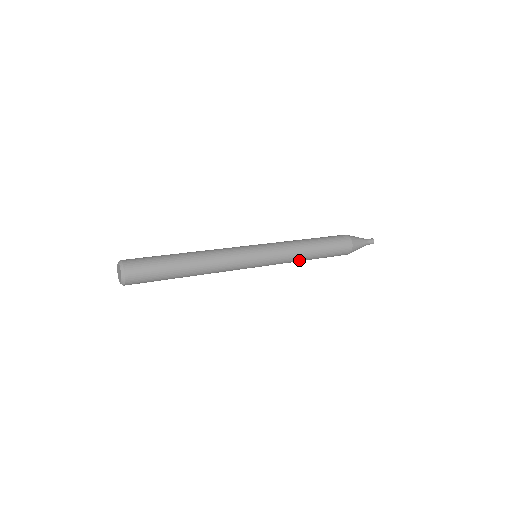
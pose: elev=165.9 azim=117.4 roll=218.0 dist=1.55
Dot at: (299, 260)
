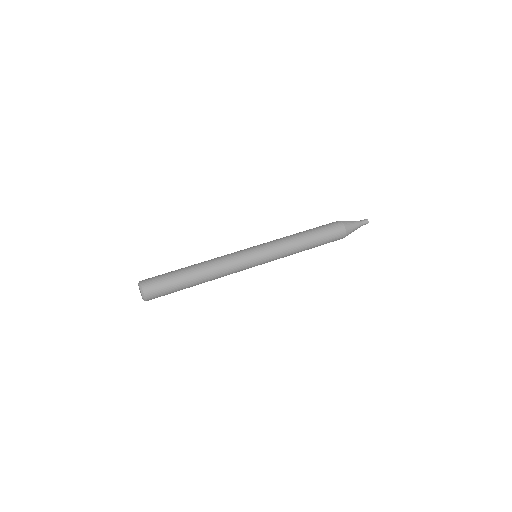
Dot at: occluded
